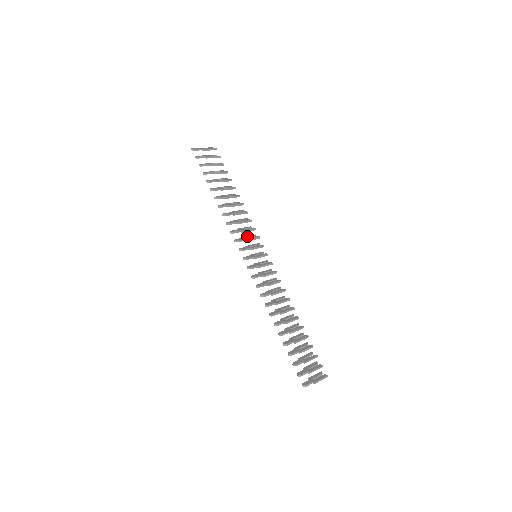
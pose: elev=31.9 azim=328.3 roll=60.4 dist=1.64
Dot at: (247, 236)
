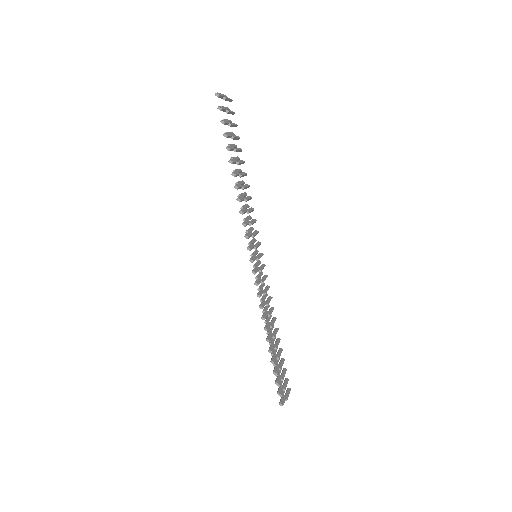
Dot at: (249, 229)
